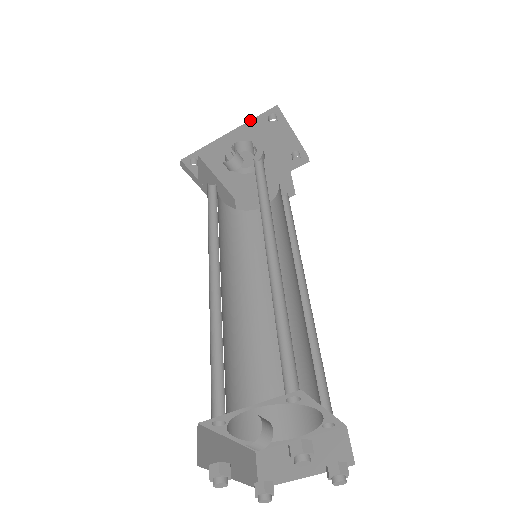
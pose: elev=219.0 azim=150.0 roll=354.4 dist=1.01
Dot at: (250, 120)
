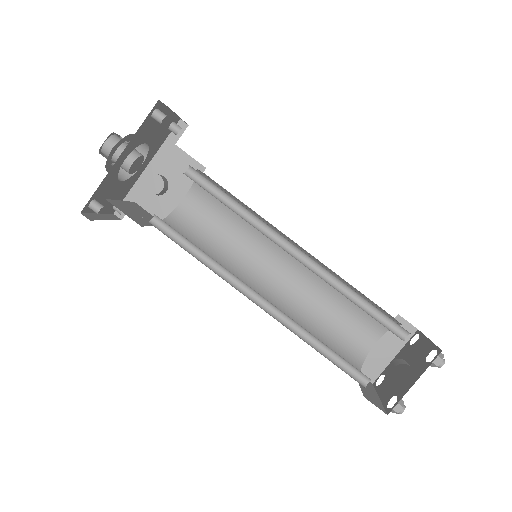
Dot at: (137, 130)
